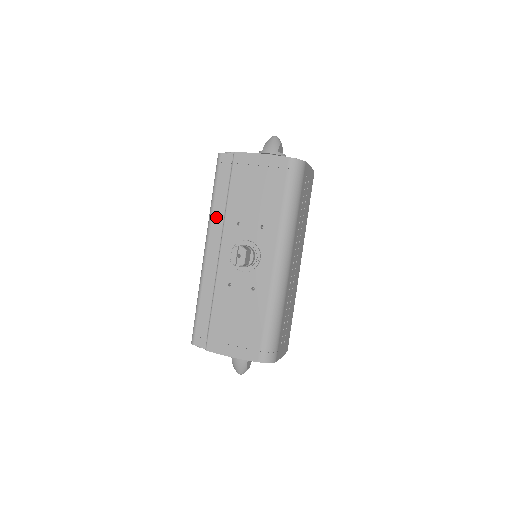
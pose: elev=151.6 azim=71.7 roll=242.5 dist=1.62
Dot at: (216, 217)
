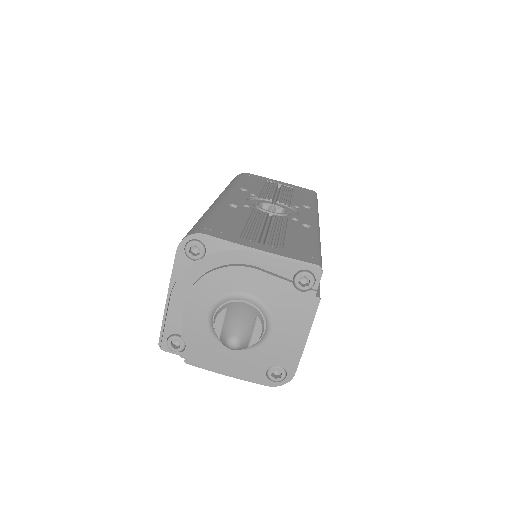
Dot at: occluded
